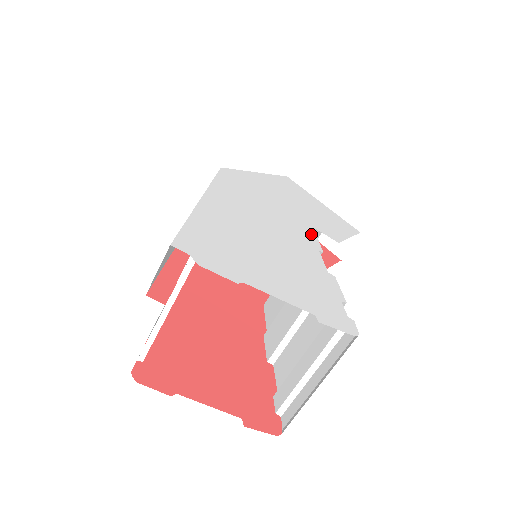
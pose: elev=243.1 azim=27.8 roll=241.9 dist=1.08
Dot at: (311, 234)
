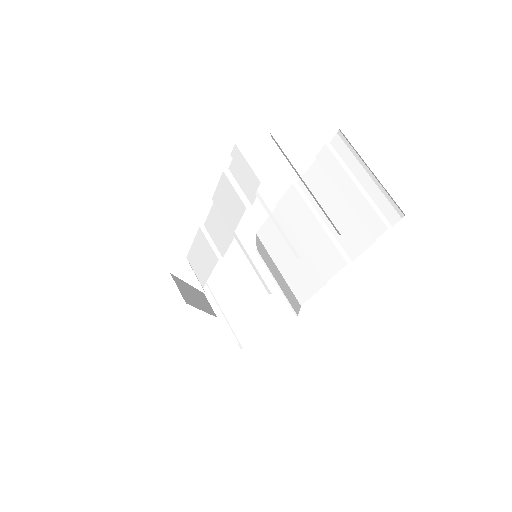
Dot at: occluded
